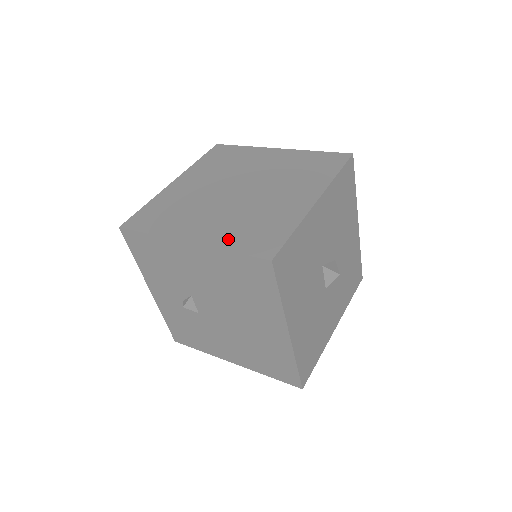
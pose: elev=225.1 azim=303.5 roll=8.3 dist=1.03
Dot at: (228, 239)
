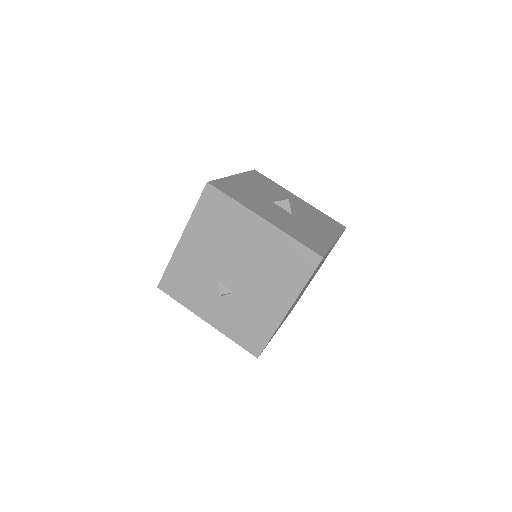
Dot at: occluded
